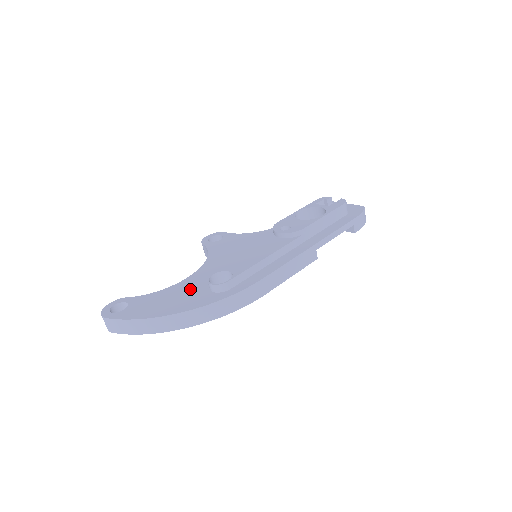
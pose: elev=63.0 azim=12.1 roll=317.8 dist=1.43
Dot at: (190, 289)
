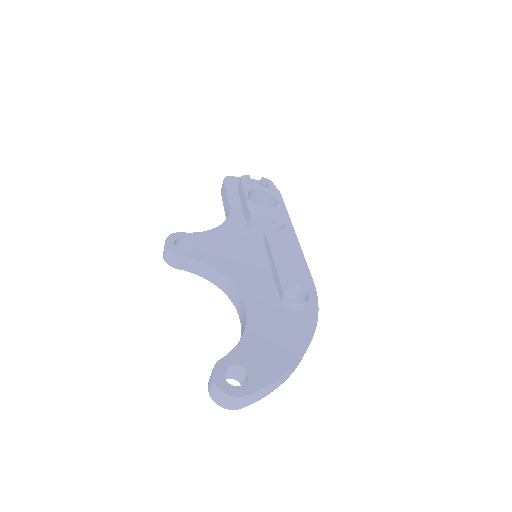
Dot at: (273, 317)
